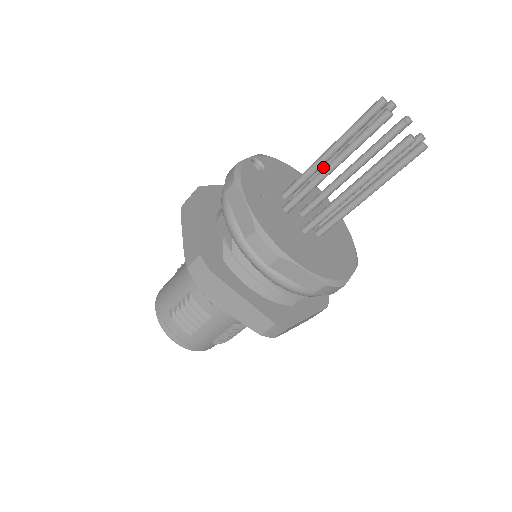
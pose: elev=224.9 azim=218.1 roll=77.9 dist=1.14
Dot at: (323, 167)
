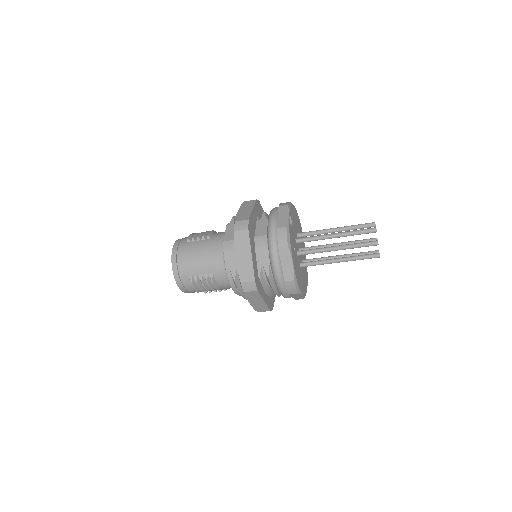
Dot at: (323, 232)
